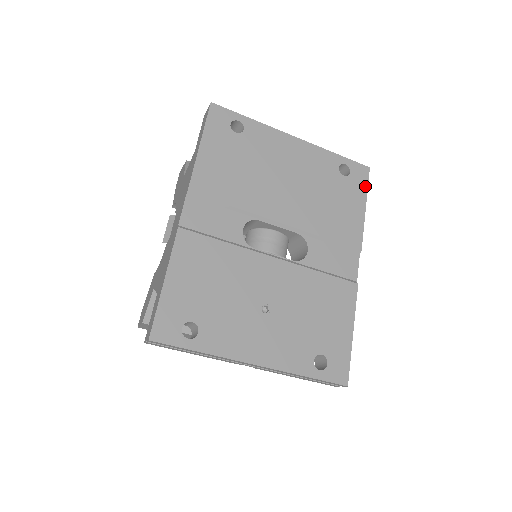
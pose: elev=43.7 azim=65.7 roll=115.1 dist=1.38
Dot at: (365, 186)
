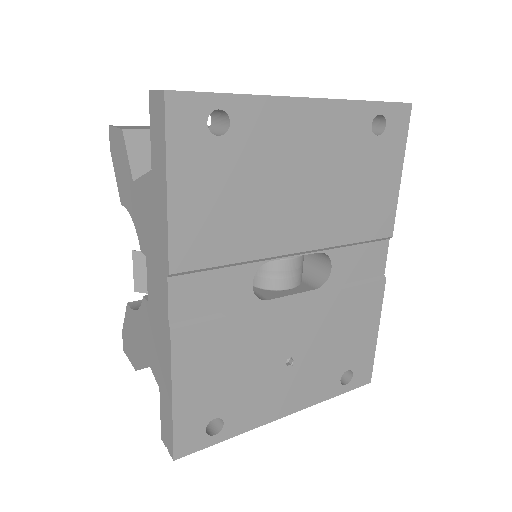
Dot at: (404, 139)
